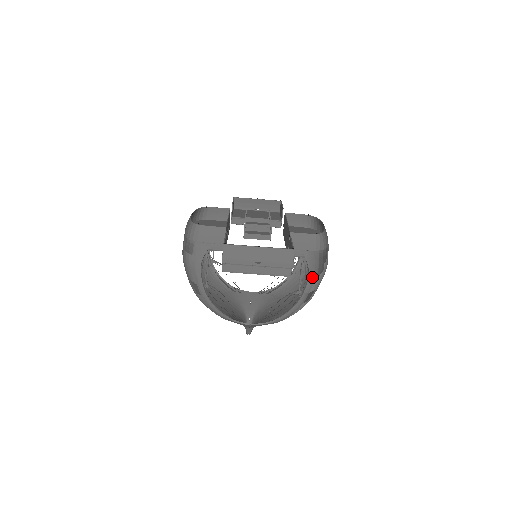
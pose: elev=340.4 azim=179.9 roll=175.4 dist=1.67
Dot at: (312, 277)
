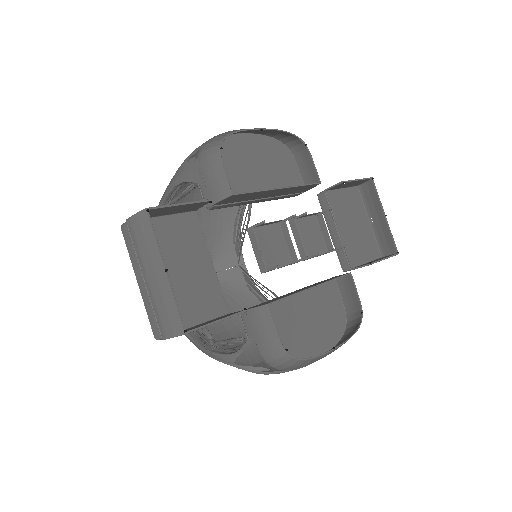
Dot at: (233, 359)
